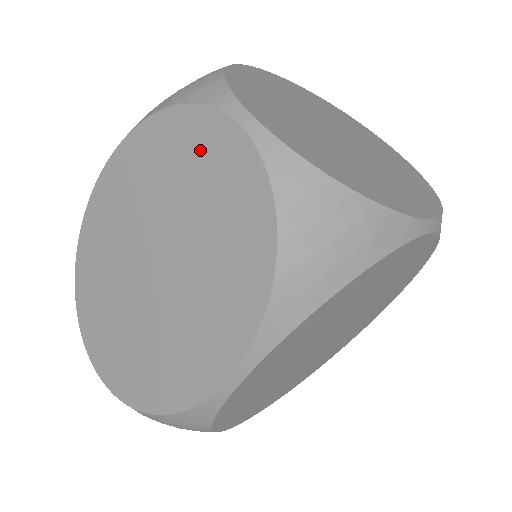
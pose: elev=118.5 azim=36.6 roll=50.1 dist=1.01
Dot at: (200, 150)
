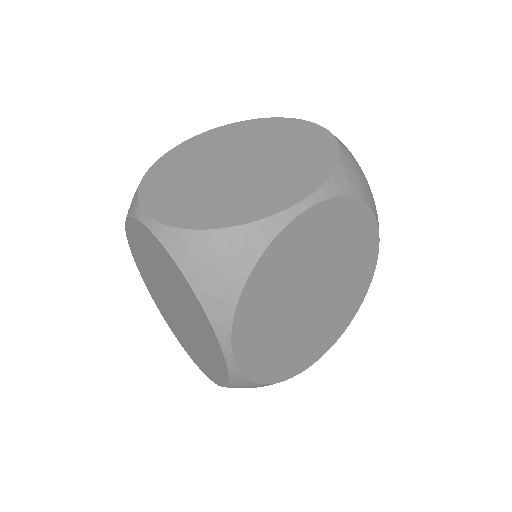
Dot at: (145, 241)
